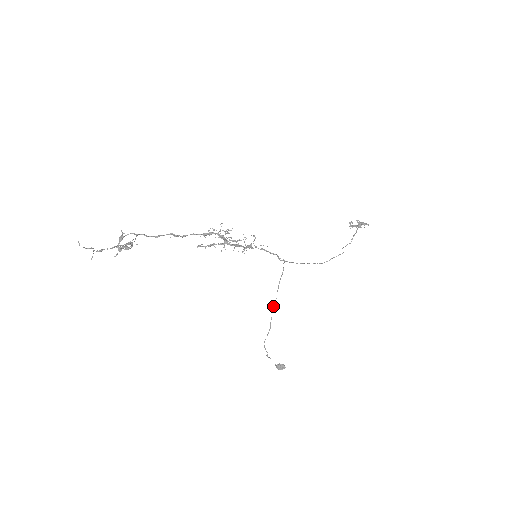
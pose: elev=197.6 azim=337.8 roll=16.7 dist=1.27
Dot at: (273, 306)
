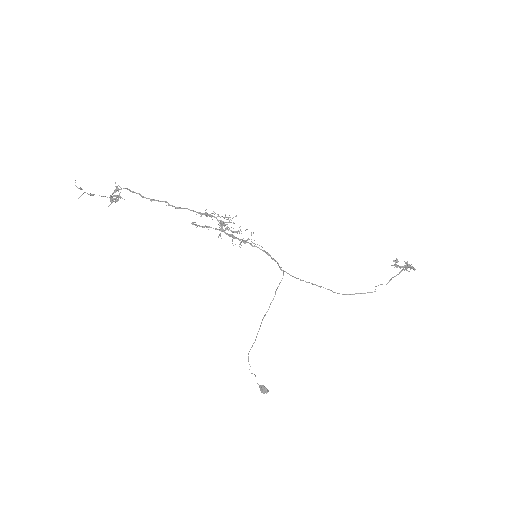
Dot at: (263, 317)
